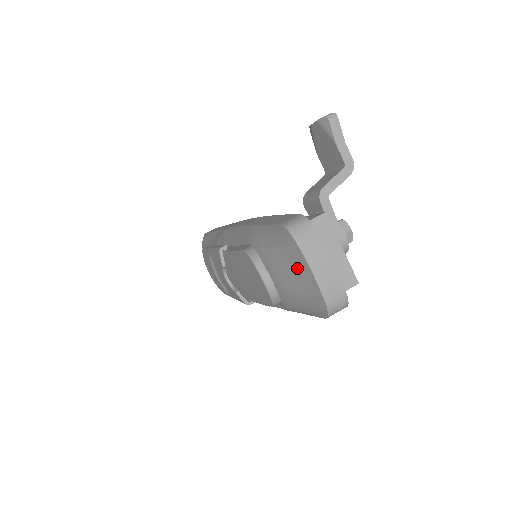
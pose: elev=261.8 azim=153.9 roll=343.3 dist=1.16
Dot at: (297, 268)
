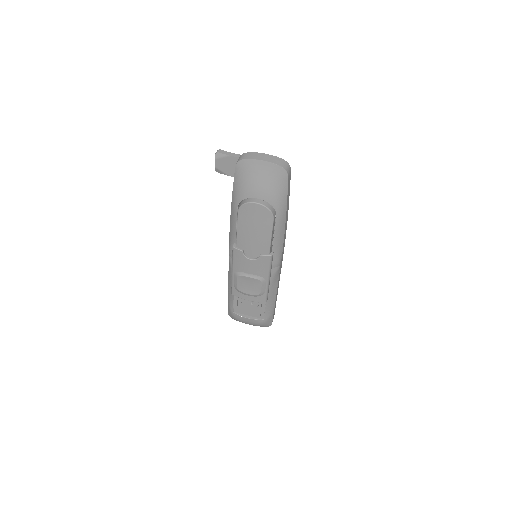
Dot at: (257, 170)
